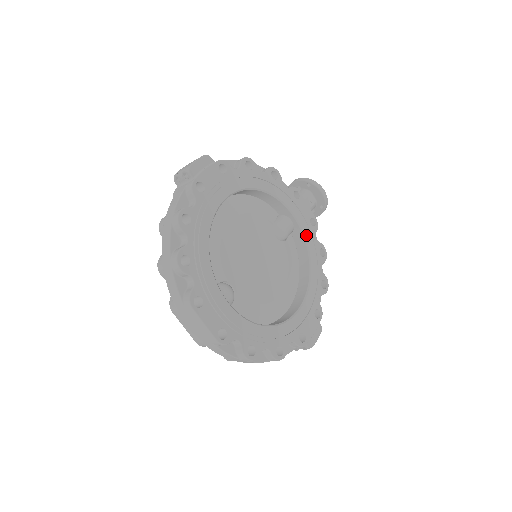
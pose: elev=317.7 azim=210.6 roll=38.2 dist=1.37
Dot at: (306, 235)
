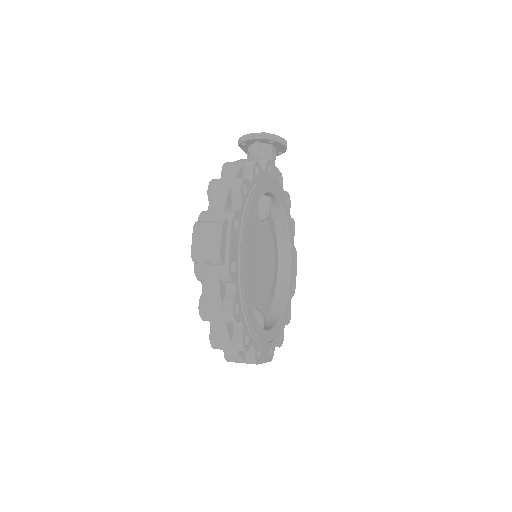
Dot at: (281, 201)
